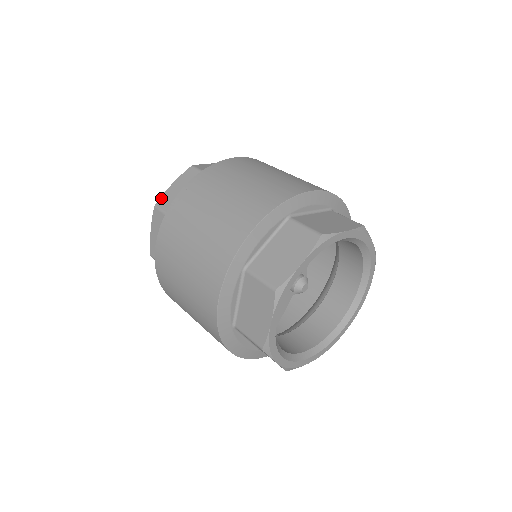
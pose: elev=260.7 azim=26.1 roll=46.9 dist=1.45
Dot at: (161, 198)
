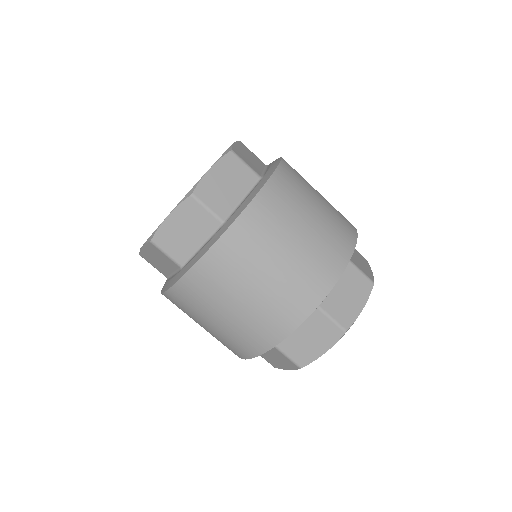
Dot at: (157, 233)
